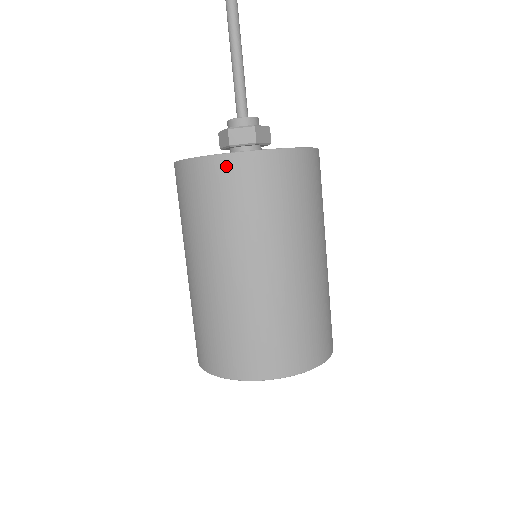
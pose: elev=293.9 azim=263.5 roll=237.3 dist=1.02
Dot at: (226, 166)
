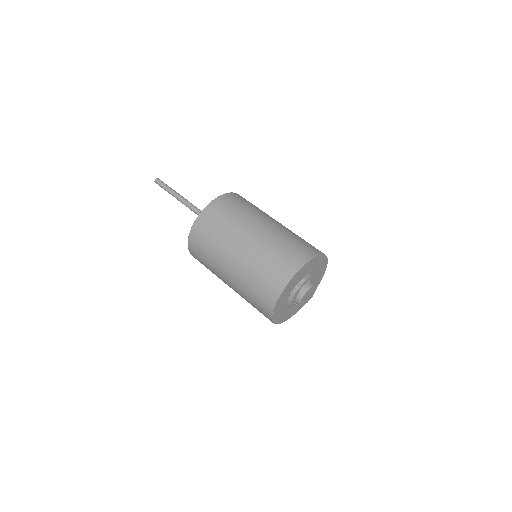
Dot at: (228, 197)
